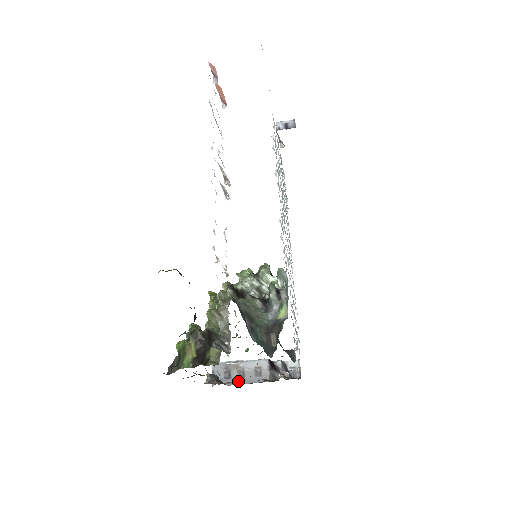
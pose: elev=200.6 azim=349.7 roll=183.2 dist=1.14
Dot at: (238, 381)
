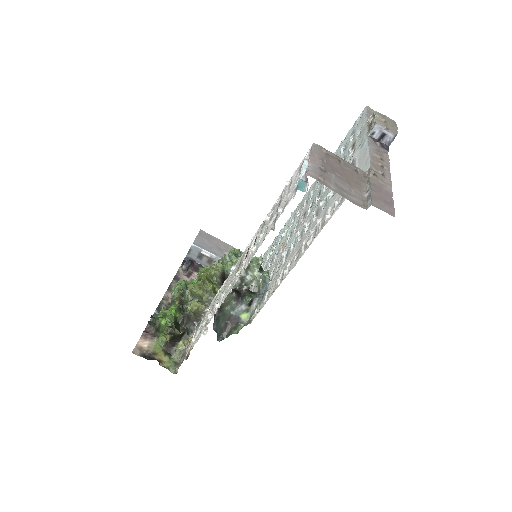
Dot at: (205, 265)
